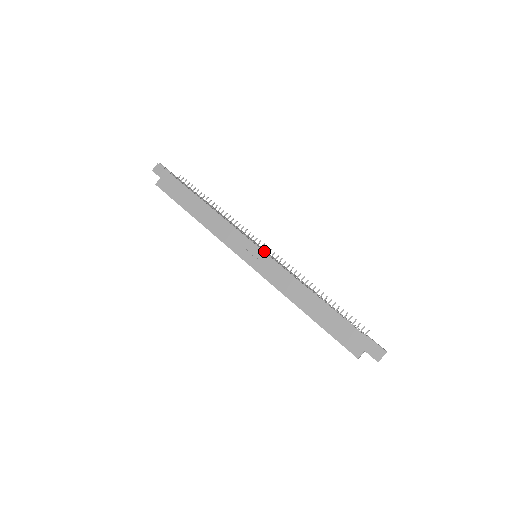
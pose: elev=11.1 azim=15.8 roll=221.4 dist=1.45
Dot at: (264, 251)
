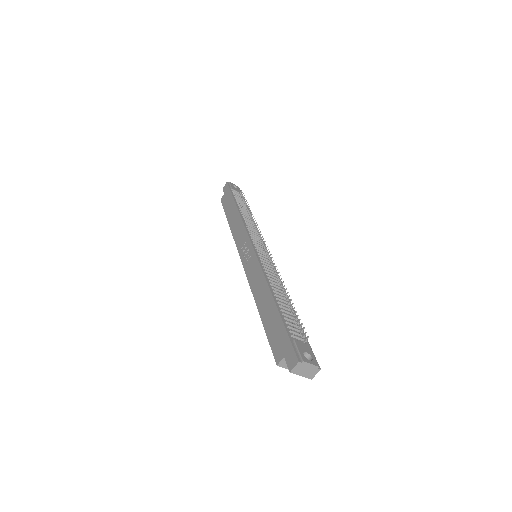
Dot at: (258, 249)
